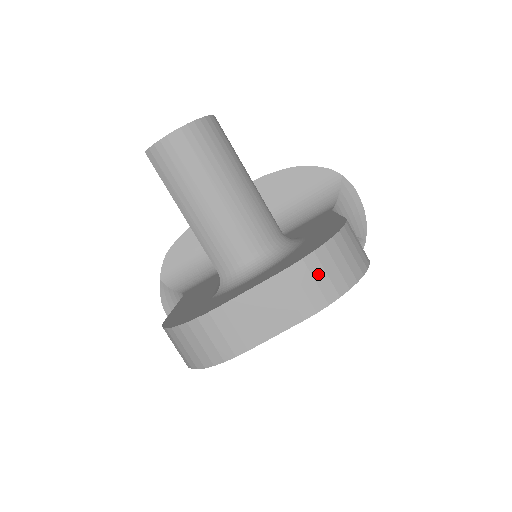
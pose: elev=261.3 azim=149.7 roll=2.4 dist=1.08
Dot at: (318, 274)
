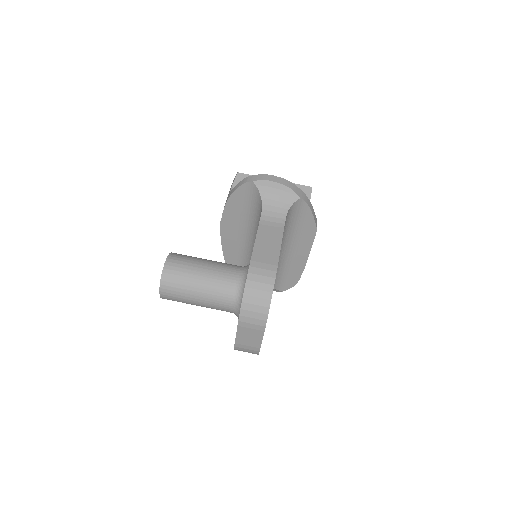
Dot at: (251, 315)
